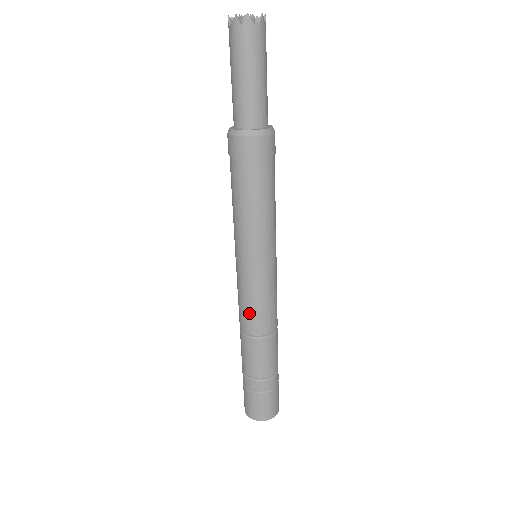
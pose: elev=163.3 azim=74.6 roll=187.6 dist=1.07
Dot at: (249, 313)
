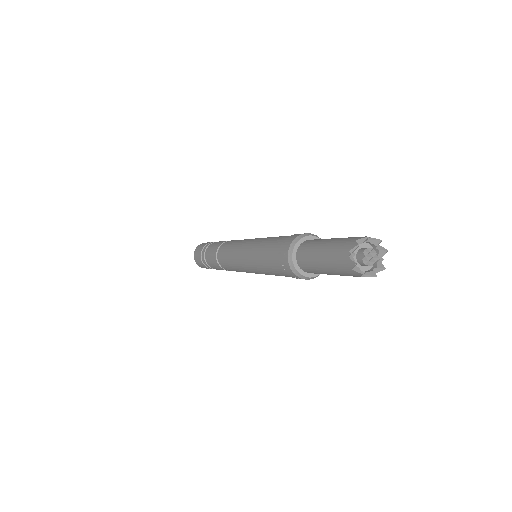
Dot at: occluded
